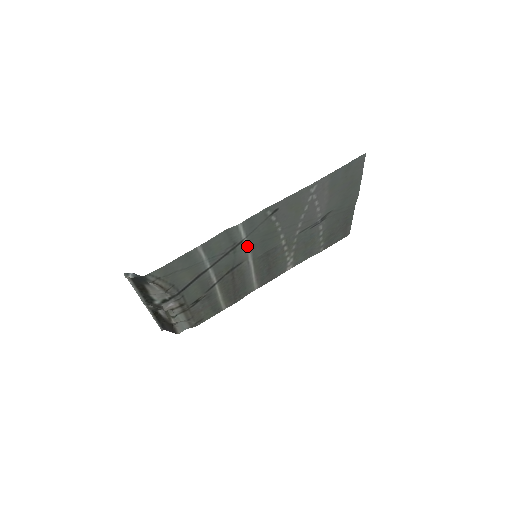
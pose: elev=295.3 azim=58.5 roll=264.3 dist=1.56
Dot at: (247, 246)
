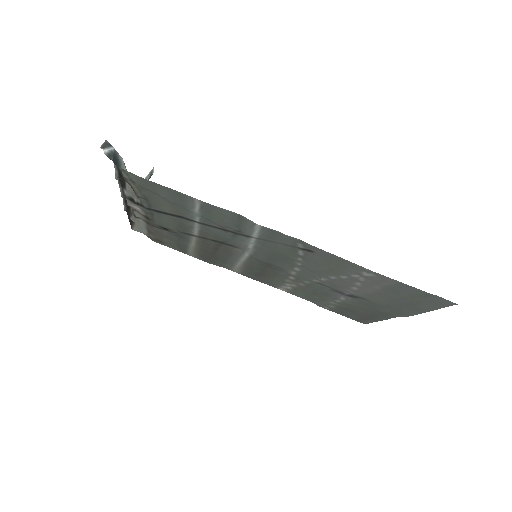
Dot at: (253, 243)
